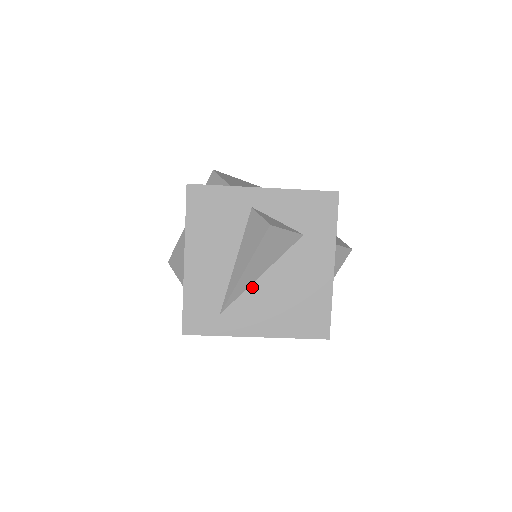
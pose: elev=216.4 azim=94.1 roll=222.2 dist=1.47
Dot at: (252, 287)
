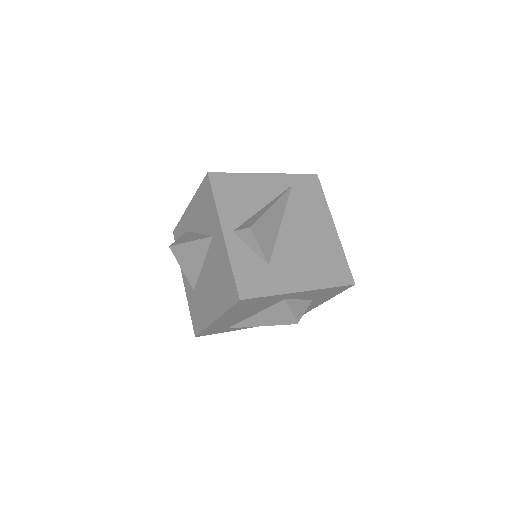
Dot at: occluded
